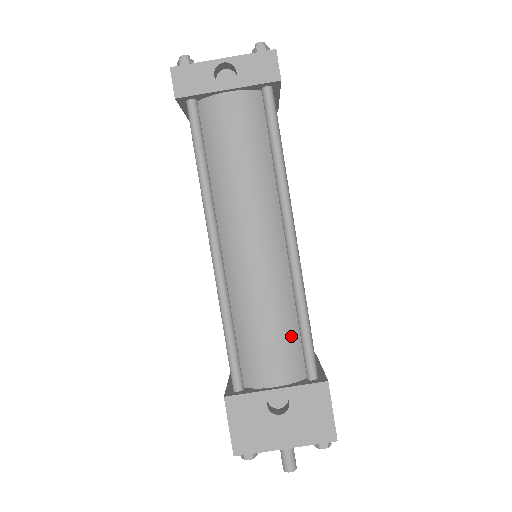
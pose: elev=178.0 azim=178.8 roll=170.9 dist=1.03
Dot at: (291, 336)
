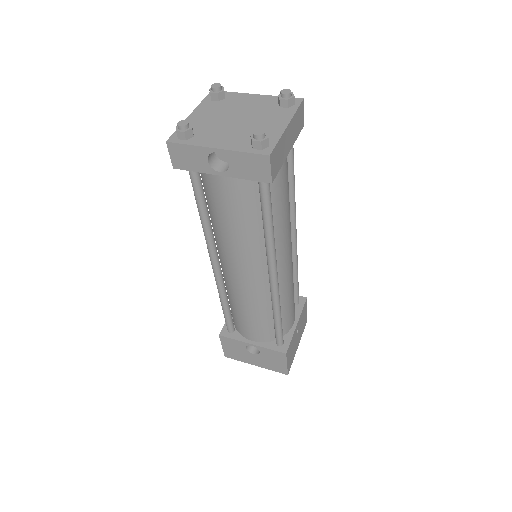
Dot at: (267, 323)
